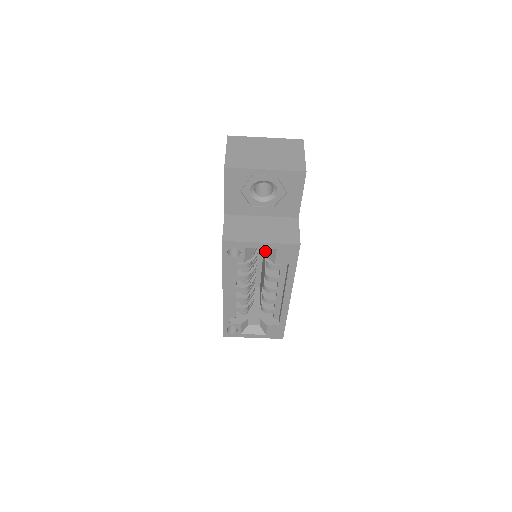
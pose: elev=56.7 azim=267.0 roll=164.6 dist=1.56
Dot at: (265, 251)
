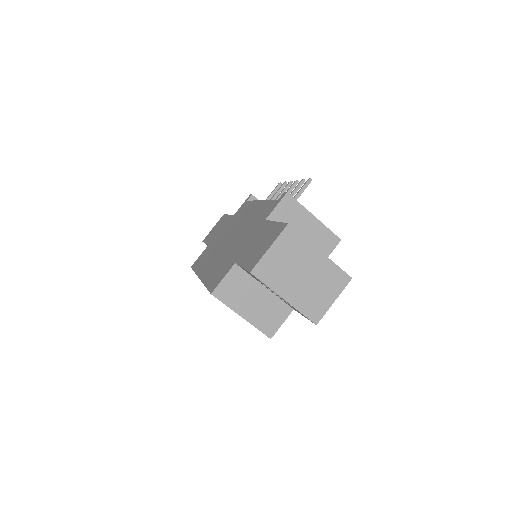
Dot at: occluded
